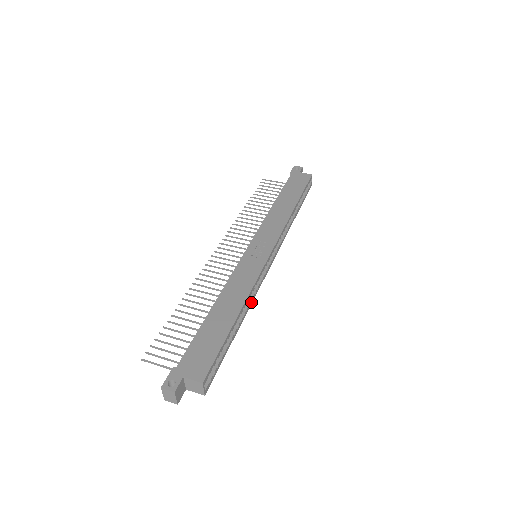
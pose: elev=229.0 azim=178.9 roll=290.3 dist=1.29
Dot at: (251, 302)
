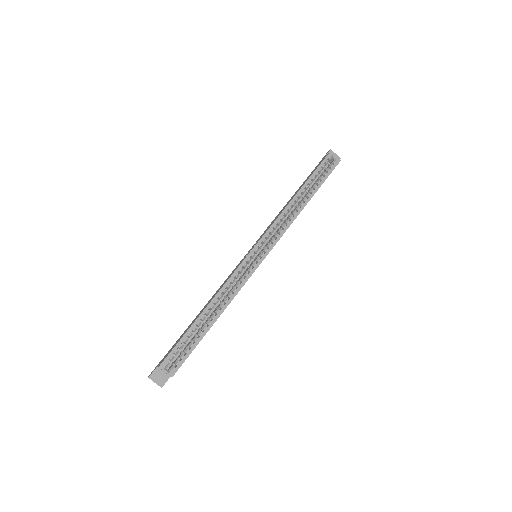
Dot at: (233, 296)
